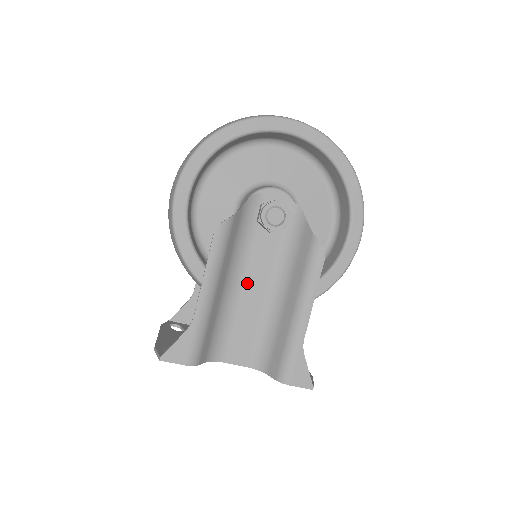
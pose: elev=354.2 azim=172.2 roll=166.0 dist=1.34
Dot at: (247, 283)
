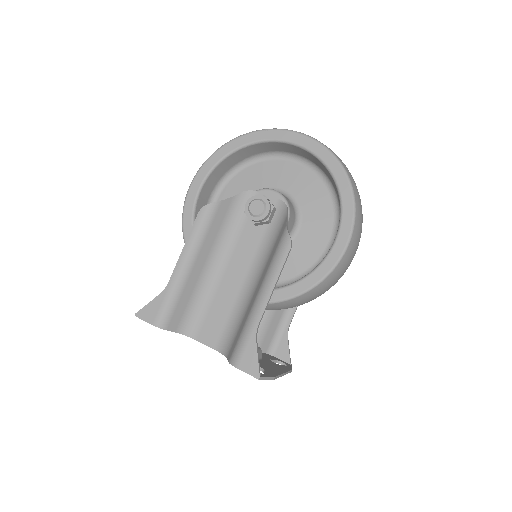
Dot at: (229, 269)
